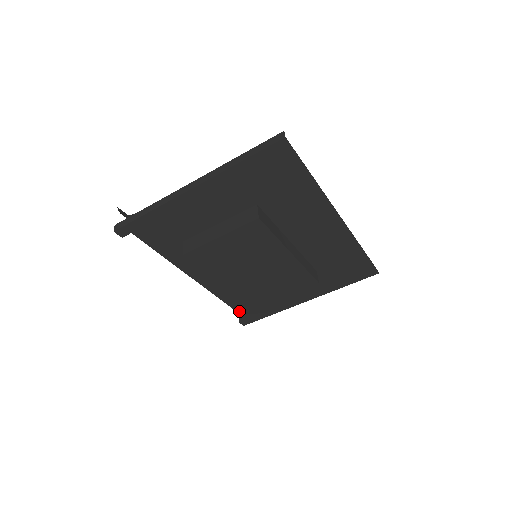
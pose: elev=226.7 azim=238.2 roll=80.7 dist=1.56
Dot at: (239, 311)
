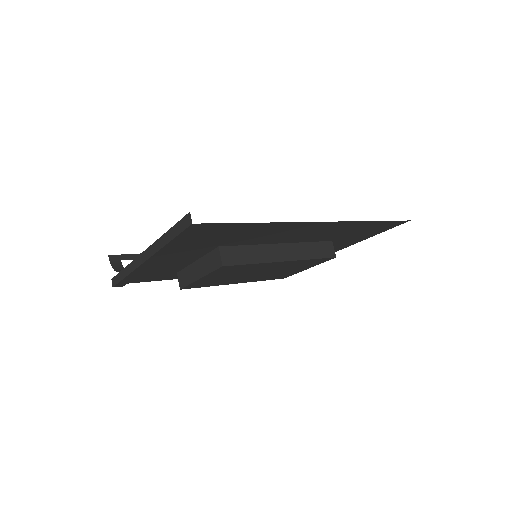
Dot at: occluded
